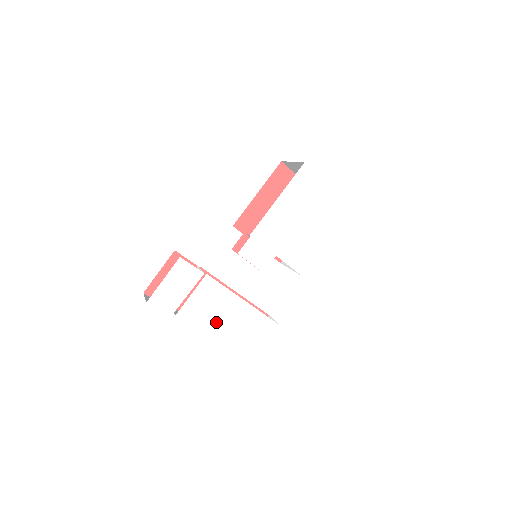
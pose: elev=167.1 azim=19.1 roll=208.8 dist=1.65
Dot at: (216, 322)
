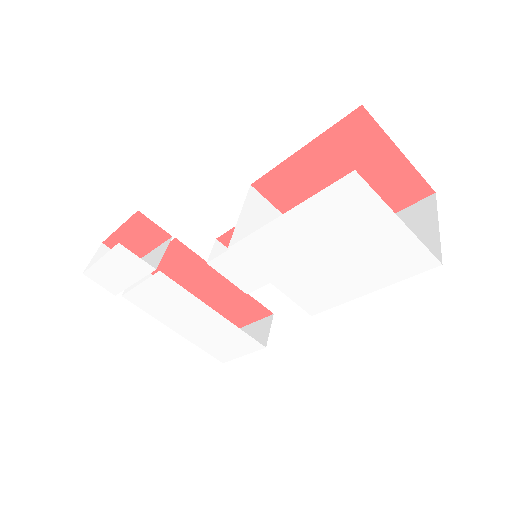
Dot at: (176, 317)
